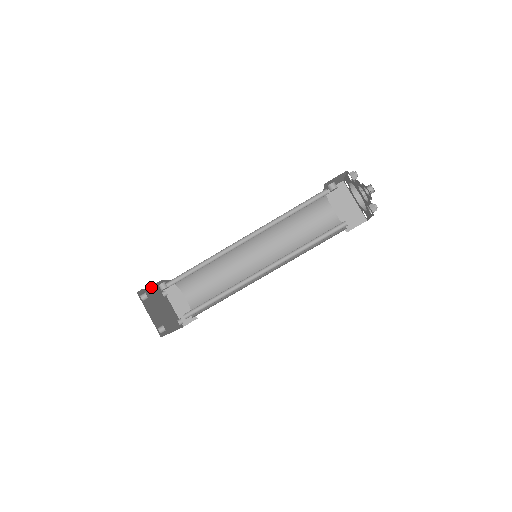
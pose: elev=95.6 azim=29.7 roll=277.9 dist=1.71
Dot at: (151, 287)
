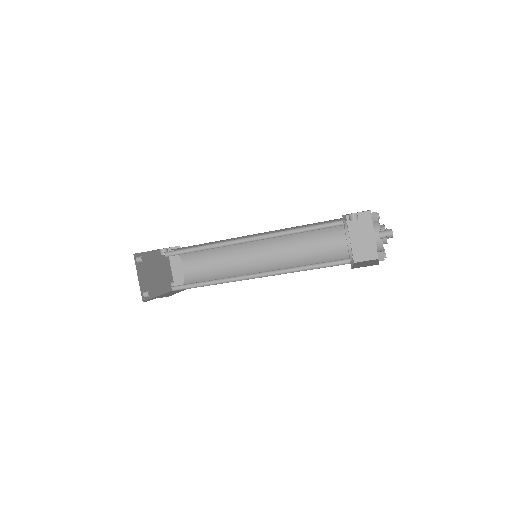
Dot at: occluded
